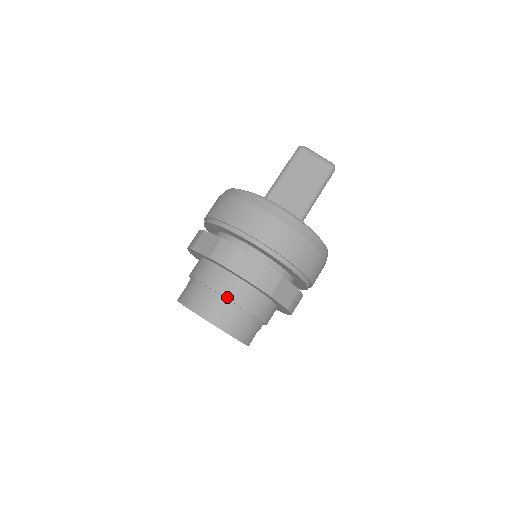
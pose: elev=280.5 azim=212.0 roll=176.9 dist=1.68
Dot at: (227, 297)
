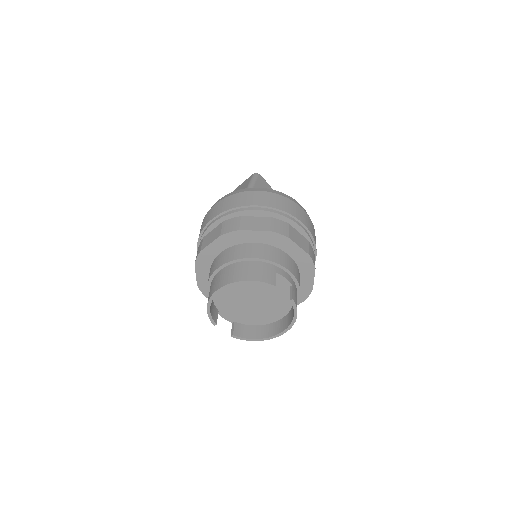
Dot at: (219, 267)
